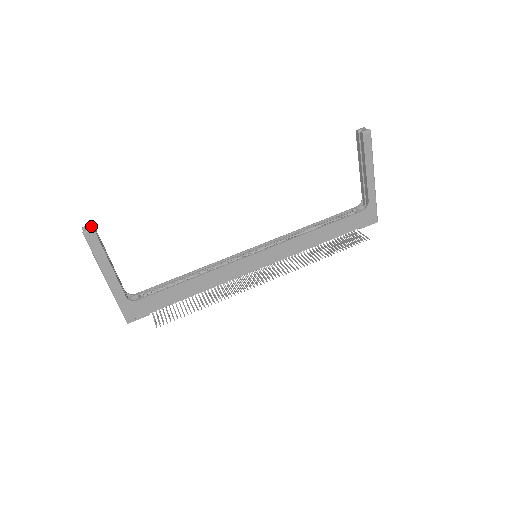
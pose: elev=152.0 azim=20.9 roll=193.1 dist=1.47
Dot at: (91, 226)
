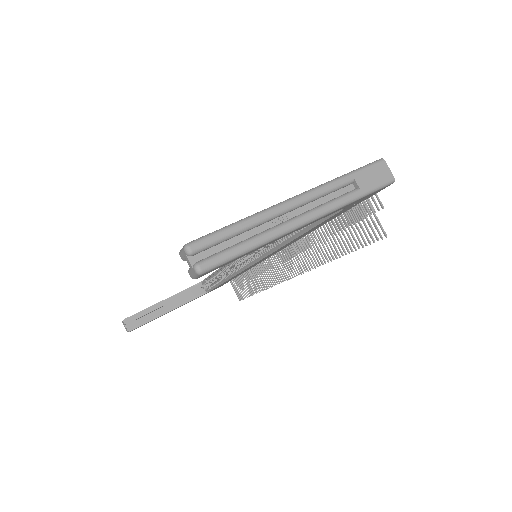
Dot at: (125, 324)
